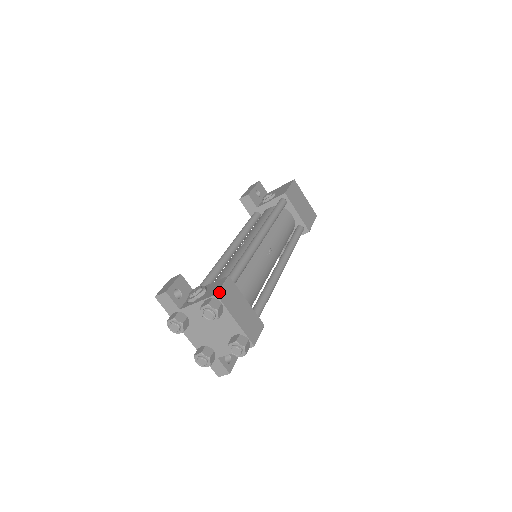
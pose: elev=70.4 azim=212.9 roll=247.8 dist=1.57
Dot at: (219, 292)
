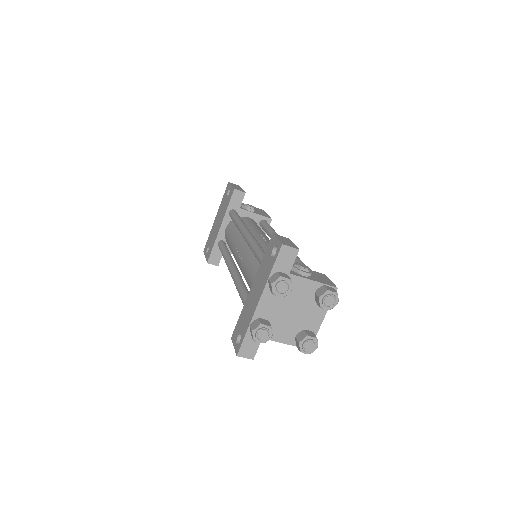
Dot at: (335, 286)
